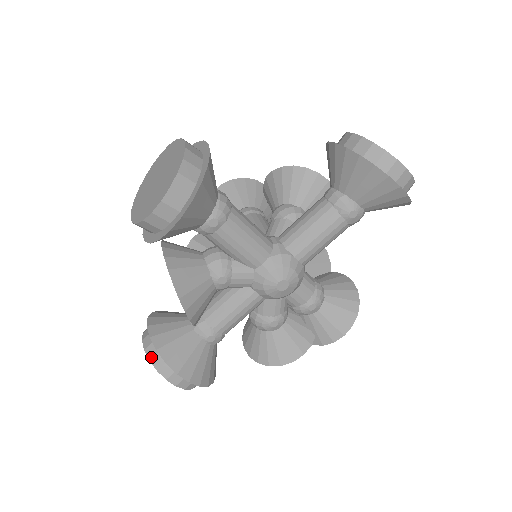
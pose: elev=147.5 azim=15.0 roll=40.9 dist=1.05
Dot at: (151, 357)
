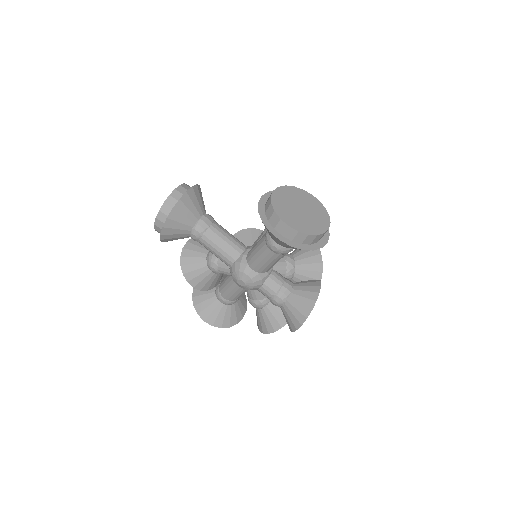
Dot at: occluded
